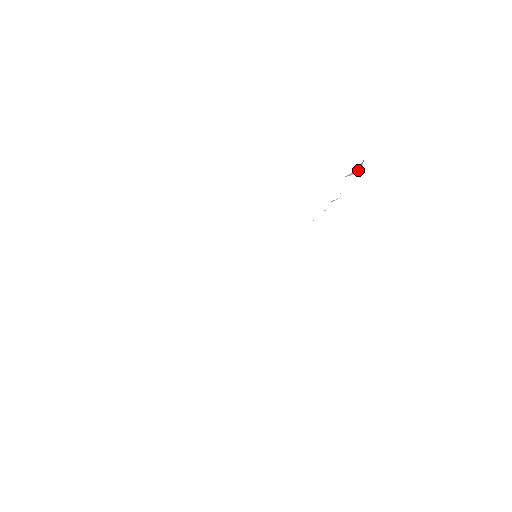
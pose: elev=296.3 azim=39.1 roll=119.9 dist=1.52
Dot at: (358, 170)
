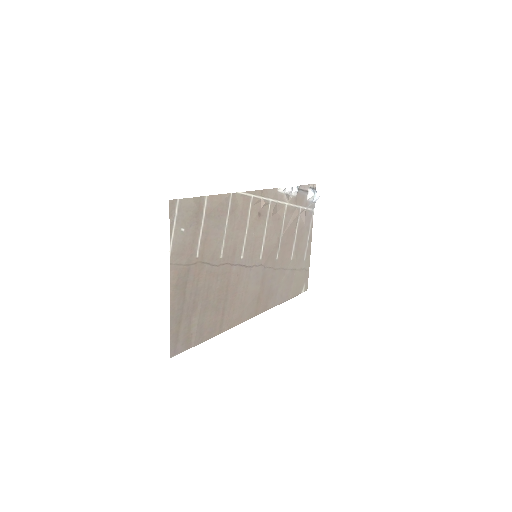
Dot at: (313, 192)
